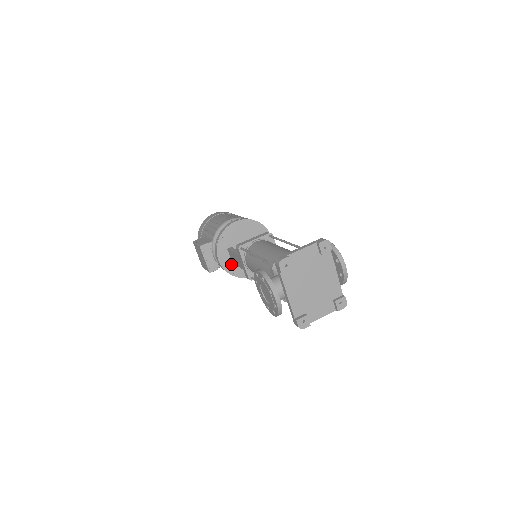
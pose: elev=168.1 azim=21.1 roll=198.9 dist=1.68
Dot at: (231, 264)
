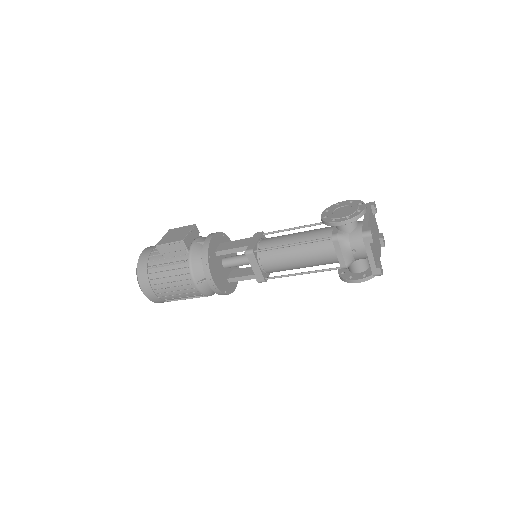
Dot at: (213, 251)
